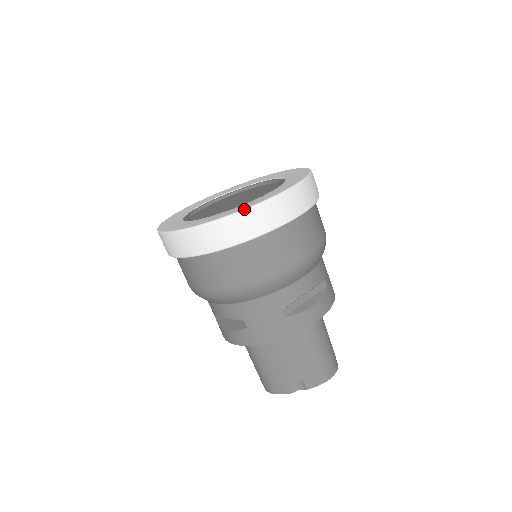
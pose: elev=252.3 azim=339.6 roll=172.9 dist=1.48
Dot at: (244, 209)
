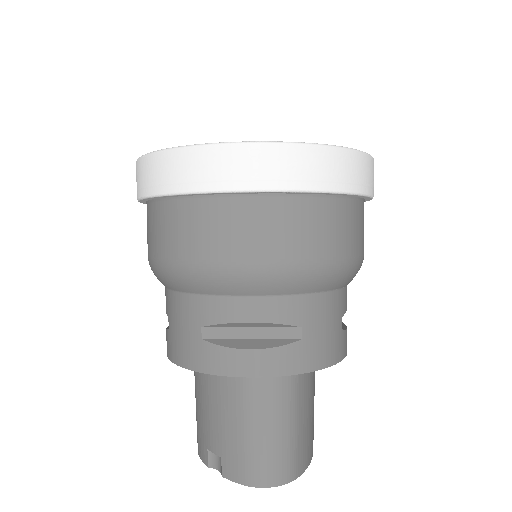
Dot at: (179, 146)
